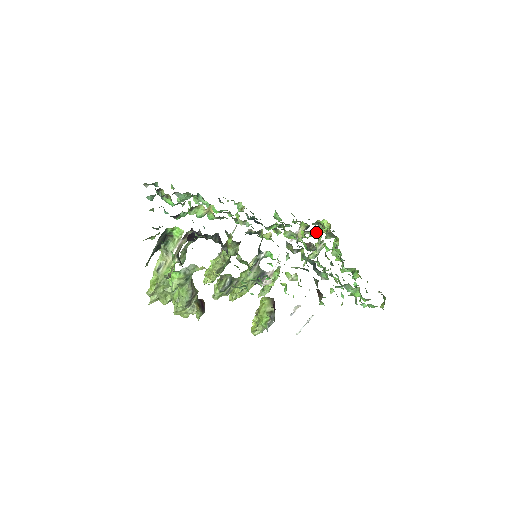
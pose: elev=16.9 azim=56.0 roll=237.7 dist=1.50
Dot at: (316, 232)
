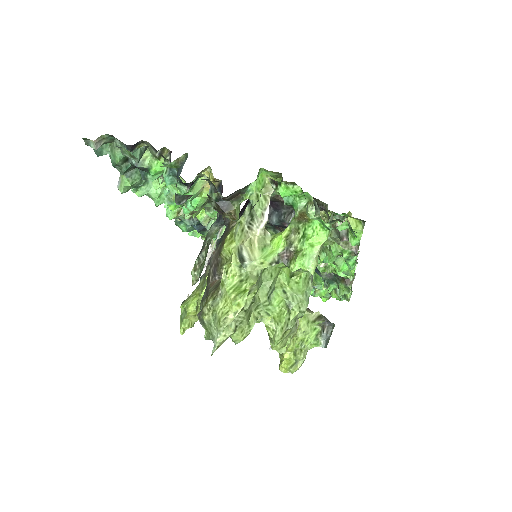
Dot at: occluded
